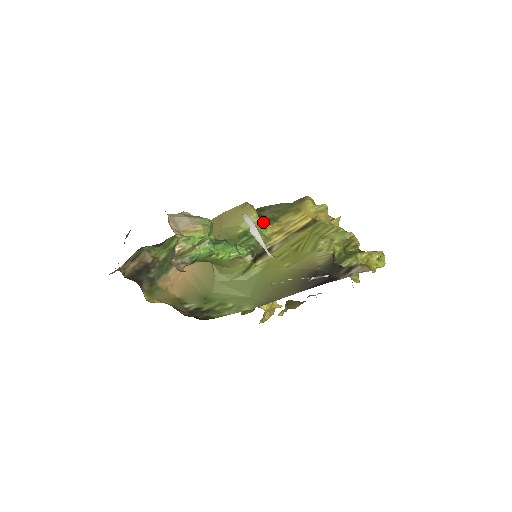
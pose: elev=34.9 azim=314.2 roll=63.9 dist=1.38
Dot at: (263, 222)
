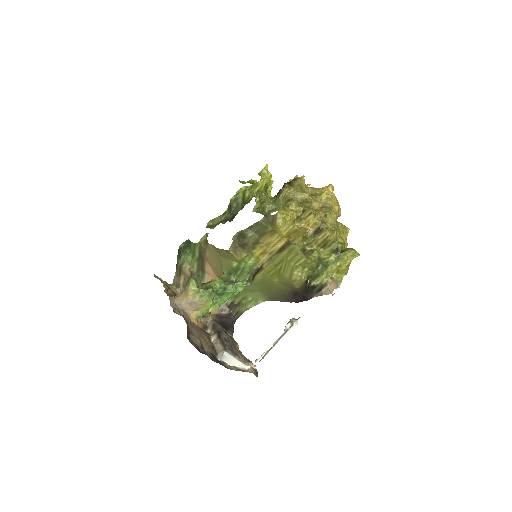
Dot at: (248, 255)
